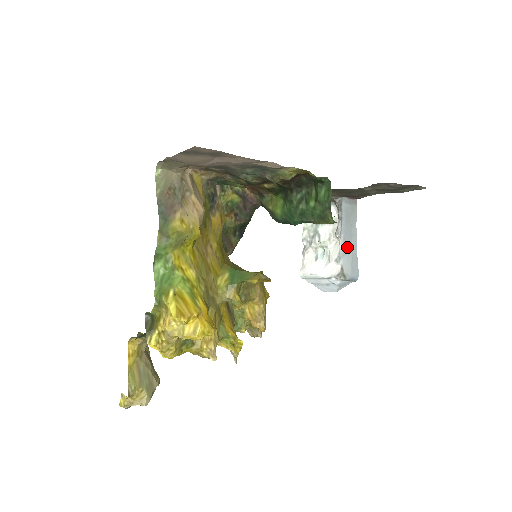
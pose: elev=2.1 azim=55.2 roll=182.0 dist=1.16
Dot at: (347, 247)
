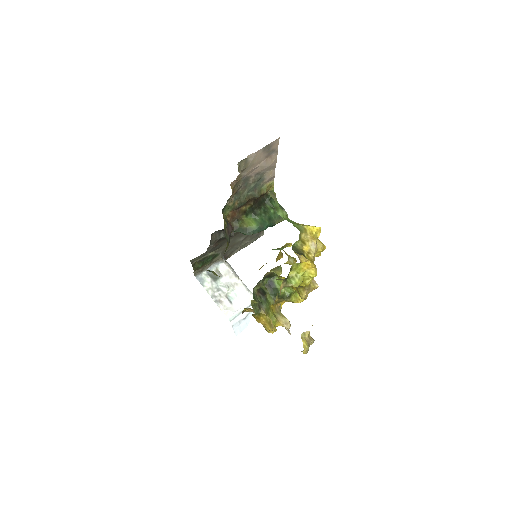
Dot at: occluded
